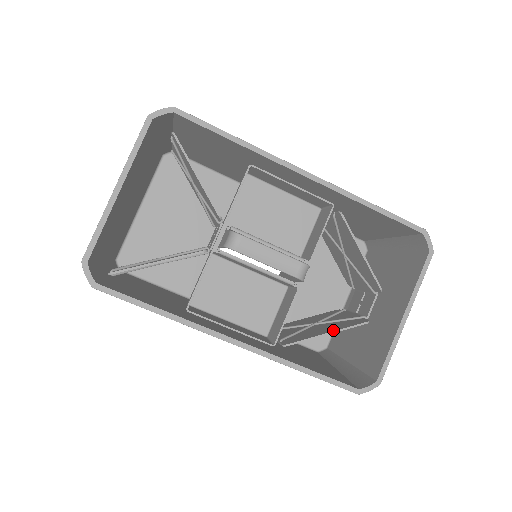
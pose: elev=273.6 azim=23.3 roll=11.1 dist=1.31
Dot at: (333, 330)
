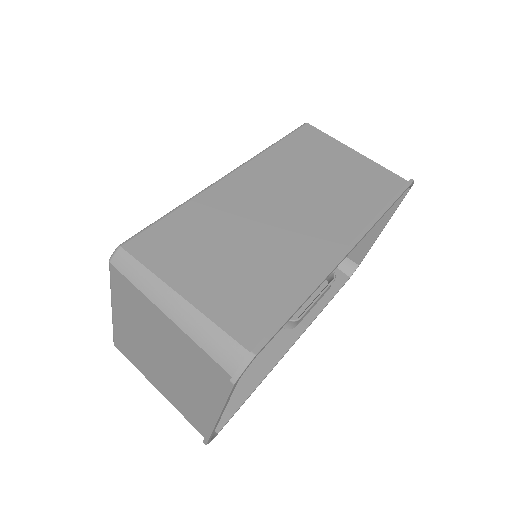
Dot at: occluded
